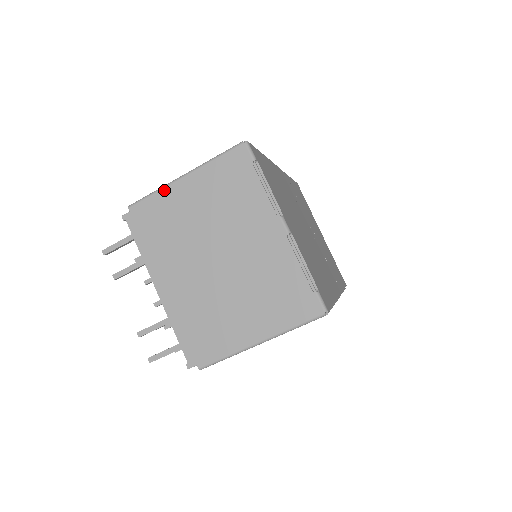
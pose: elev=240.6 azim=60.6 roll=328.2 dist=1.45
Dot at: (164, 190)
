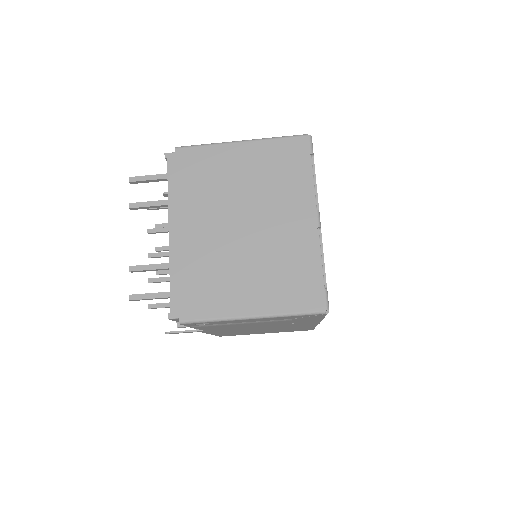
Dot at: (217, 146)
